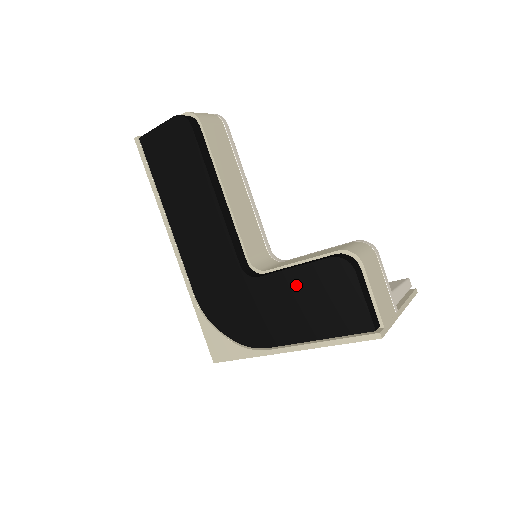
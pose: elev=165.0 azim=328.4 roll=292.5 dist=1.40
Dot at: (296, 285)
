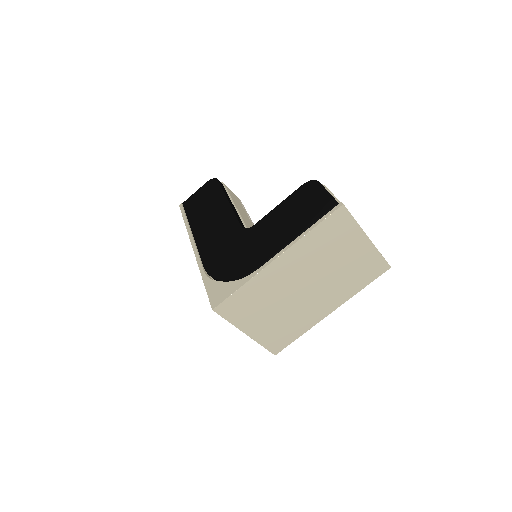
Dot at: (281, 213)
